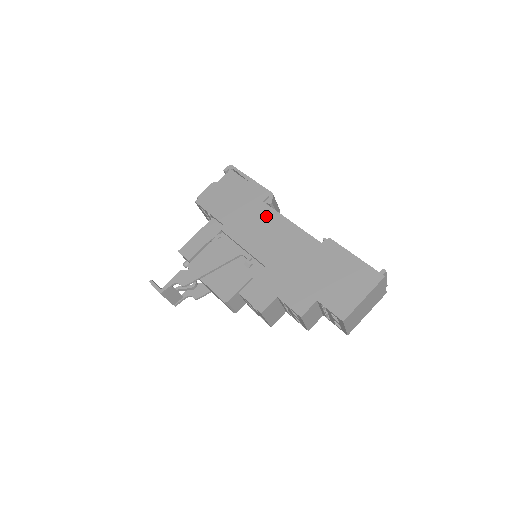
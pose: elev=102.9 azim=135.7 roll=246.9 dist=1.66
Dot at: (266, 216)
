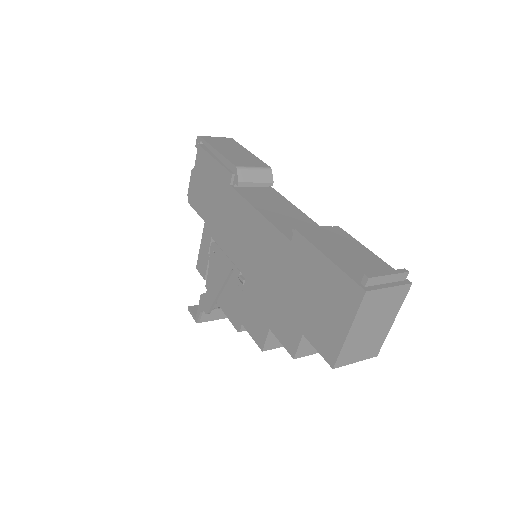
Dot at: (236, 208)
